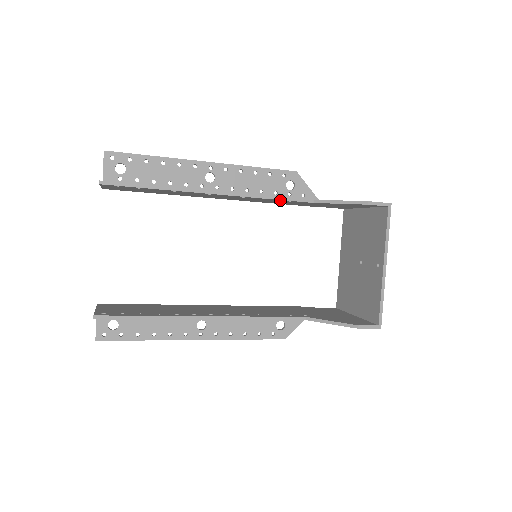
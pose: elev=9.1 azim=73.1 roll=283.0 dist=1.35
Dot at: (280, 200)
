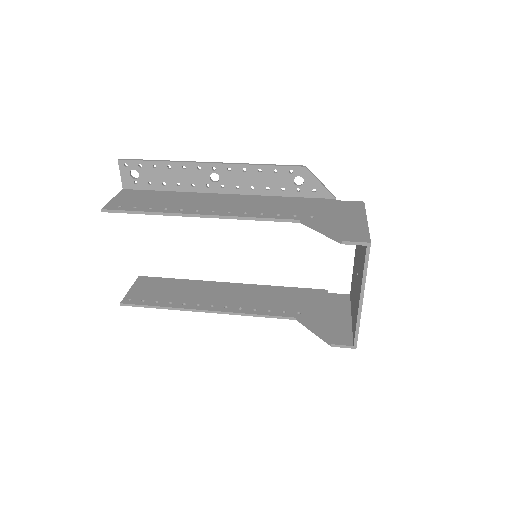
Dot at: (266, 218)
